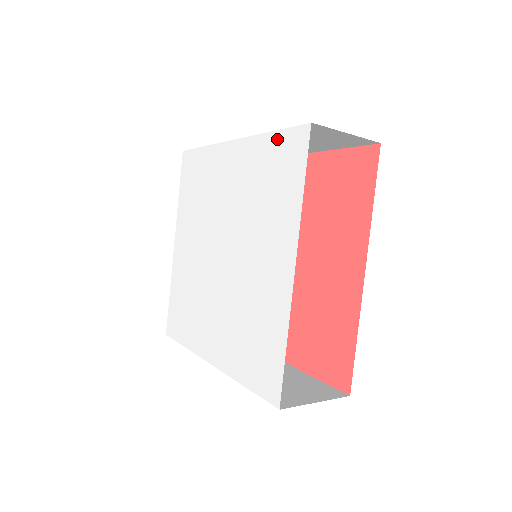
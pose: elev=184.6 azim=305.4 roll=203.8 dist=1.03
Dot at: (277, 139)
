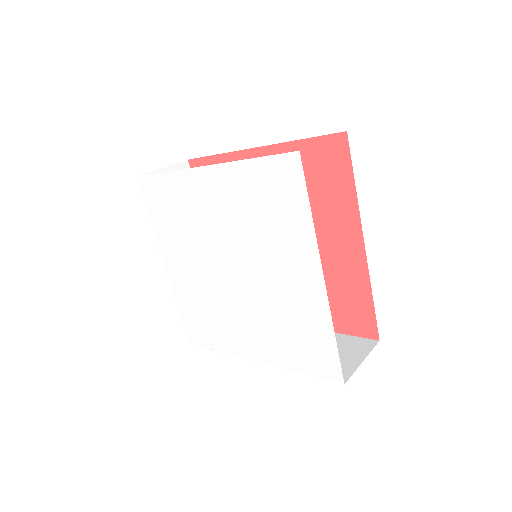
Dot at: (262, 166)
